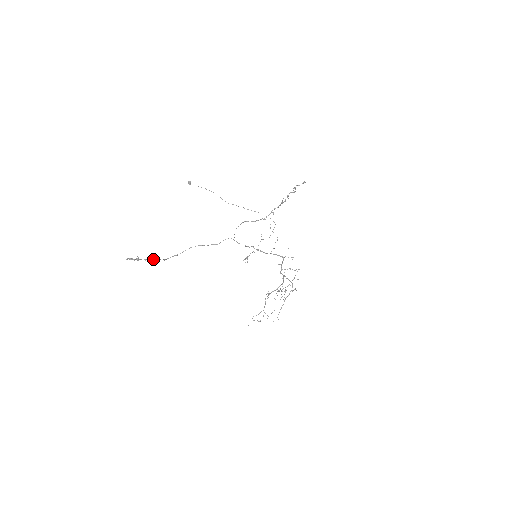
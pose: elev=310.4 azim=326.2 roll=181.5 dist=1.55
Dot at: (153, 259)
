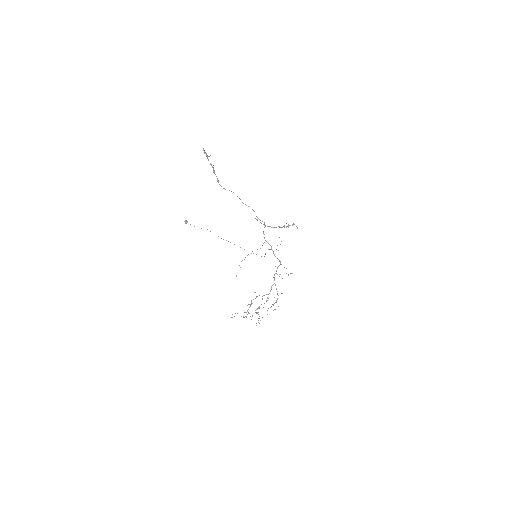
Dot at: (214, 170)
